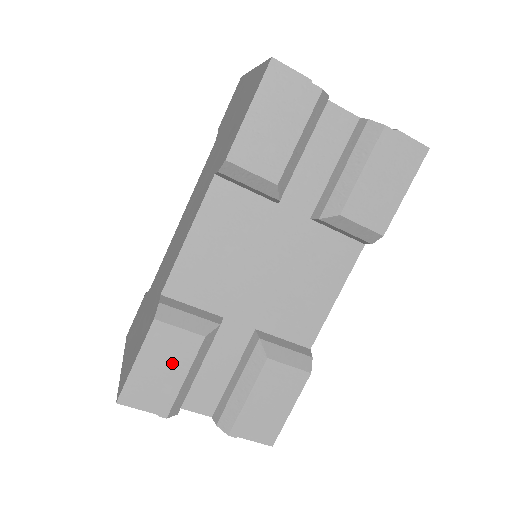
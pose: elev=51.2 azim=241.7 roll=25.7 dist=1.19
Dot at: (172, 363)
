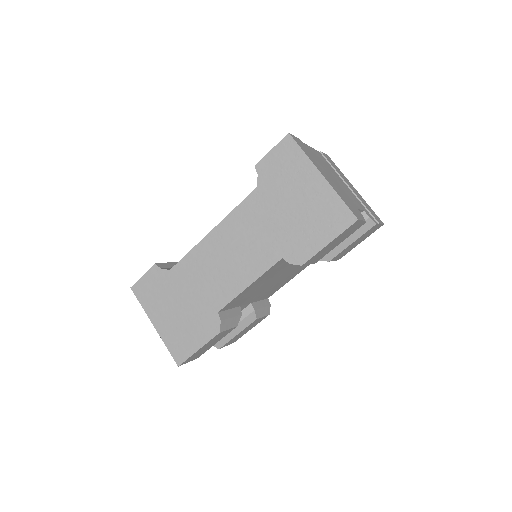
Dot at: occluded
